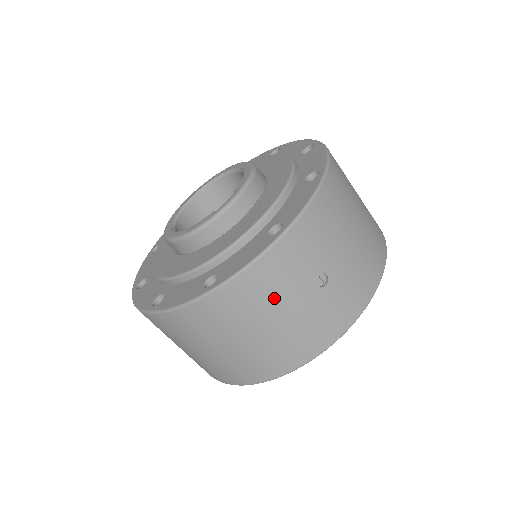
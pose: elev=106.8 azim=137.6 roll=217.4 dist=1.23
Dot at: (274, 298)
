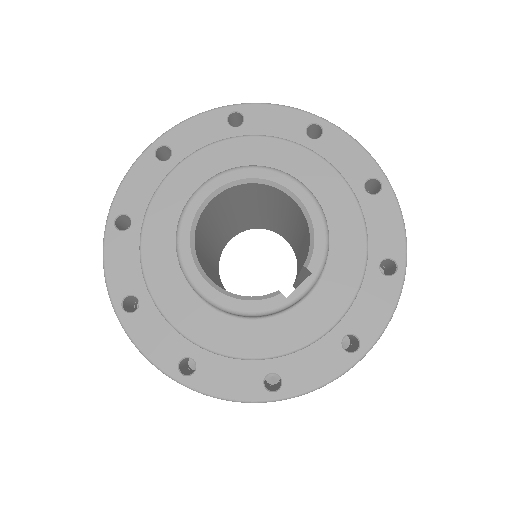
Dot at: occluded
